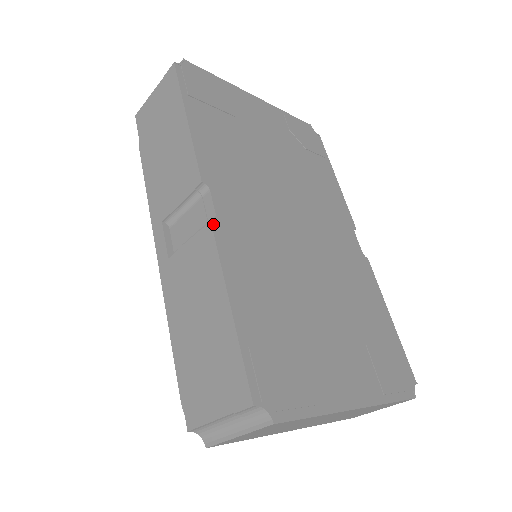
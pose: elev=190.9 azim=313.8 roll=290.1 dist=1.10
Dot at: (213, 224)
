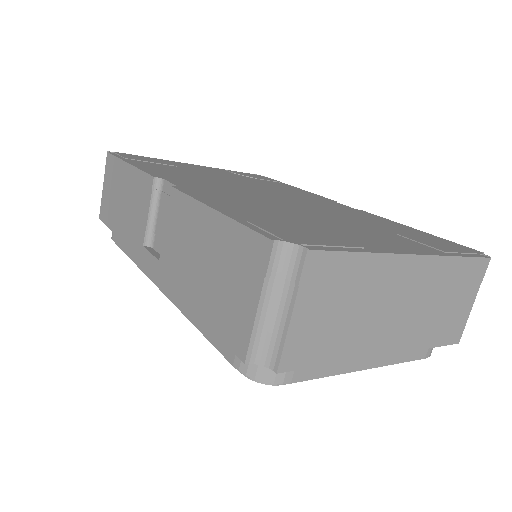
Dot at: (174, 187)
